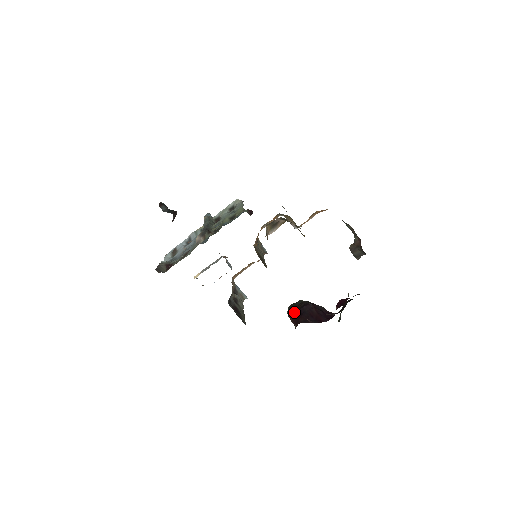
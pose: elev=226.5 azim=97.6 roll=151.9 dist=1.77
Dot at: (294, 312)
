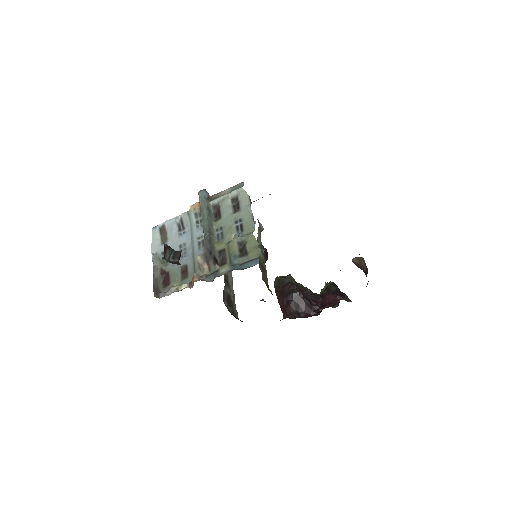
Dot at: (282, 294)
